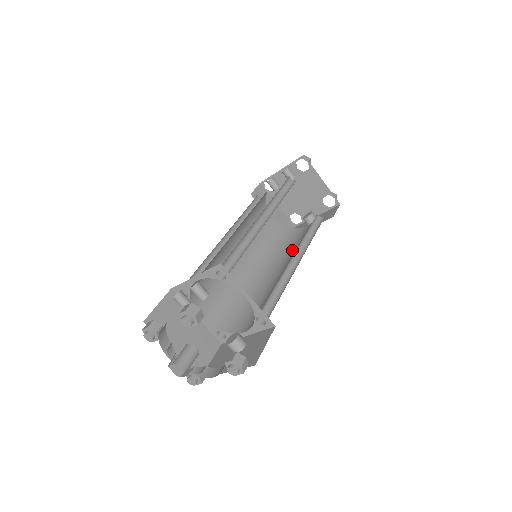
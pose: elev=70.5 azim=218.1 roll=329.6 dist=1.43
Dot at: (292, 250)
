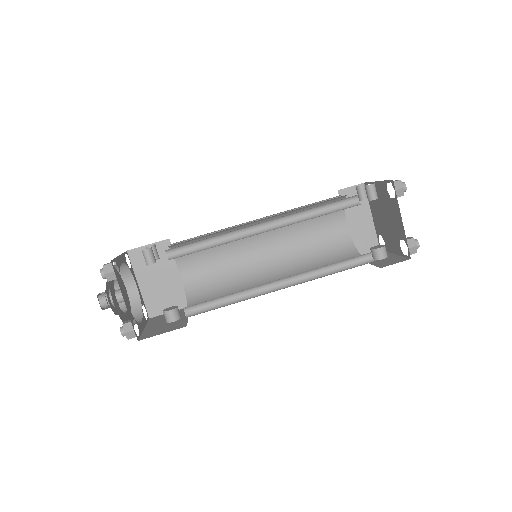
Dot at: occluded
